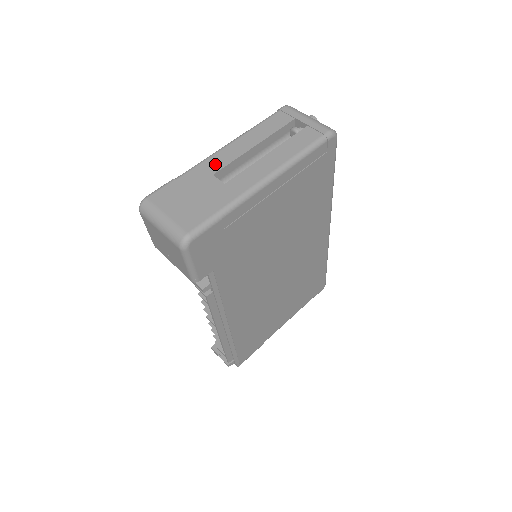
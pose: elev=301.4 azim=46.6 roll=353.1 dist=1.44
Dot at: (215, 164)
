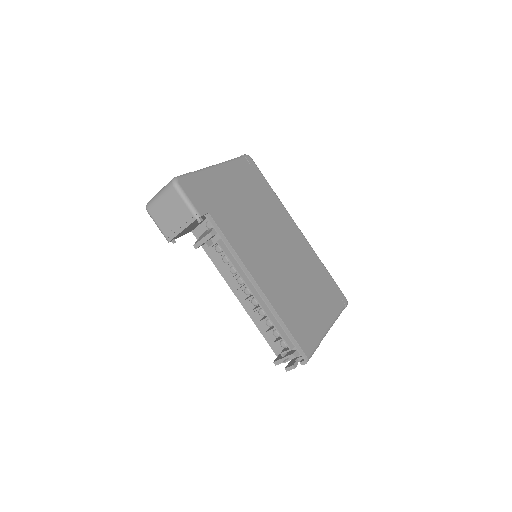
Dot at: occluded
